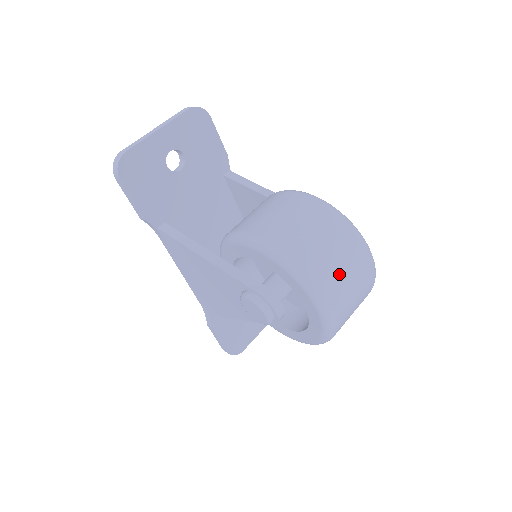
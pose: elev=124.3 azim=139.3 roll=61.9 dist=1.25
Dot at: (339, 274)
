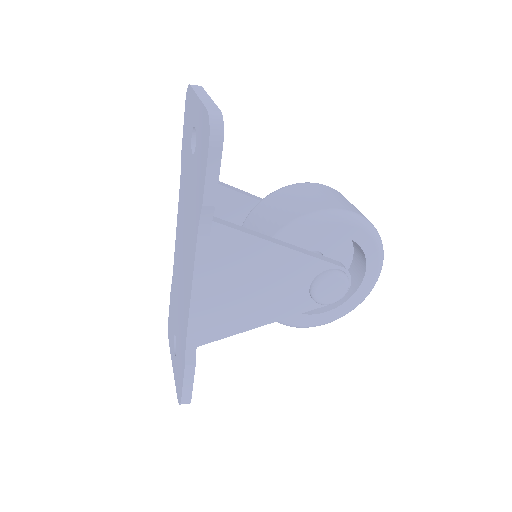
Dot at: occluded
